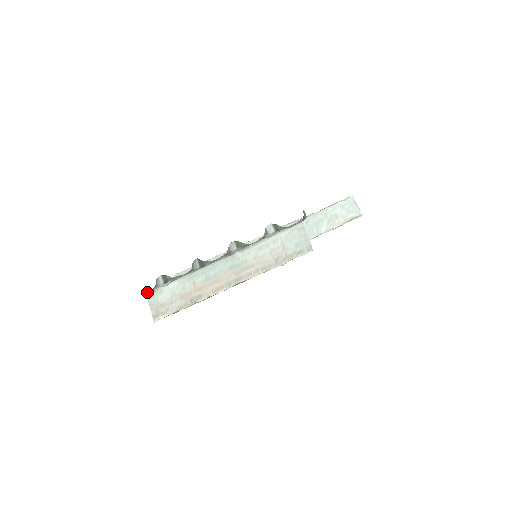
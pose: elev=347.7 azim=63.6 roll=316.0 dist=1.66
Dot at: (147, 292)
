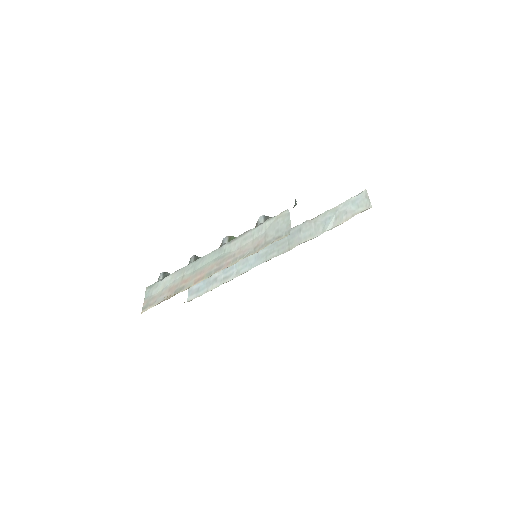
Dot at: (146, 287)
